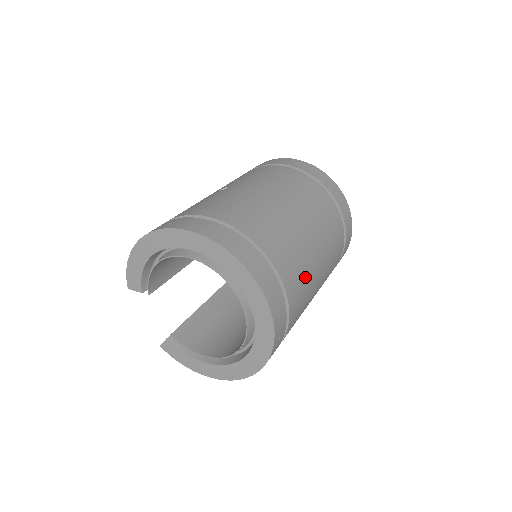
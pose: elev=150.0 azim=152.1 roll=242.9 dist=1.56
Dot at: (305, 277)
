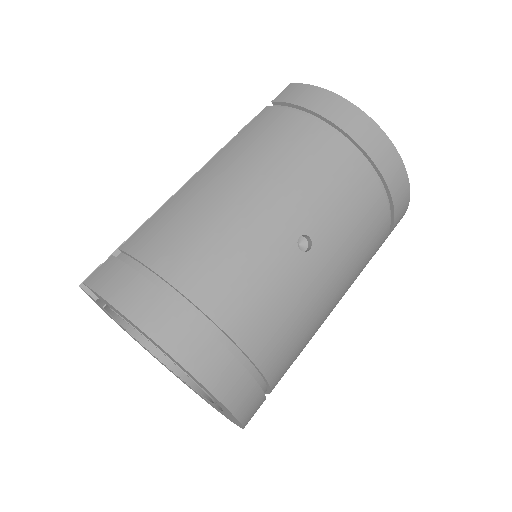
Dot at: occluded
